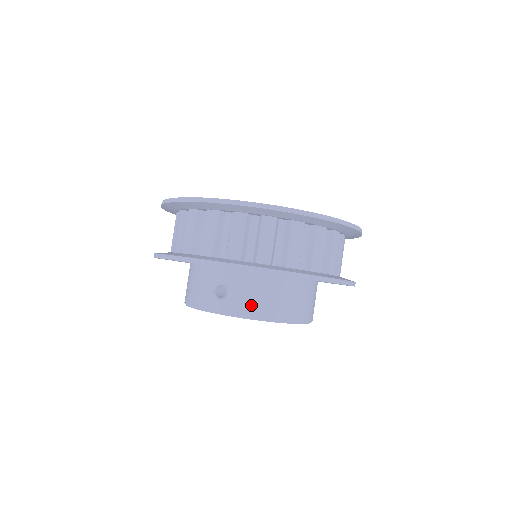
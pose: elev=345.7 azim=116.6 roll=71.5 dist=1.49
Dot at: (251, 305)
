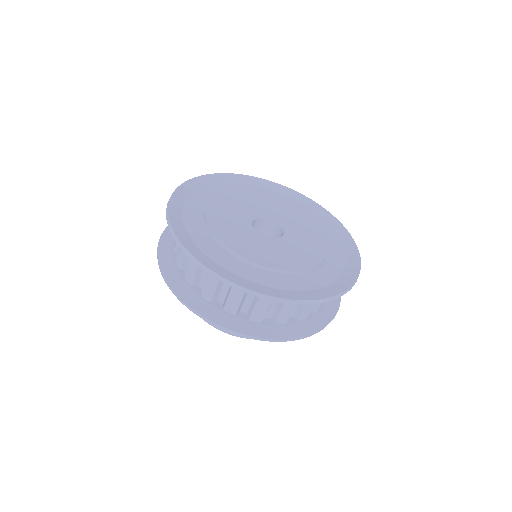
Dot at: occluded
